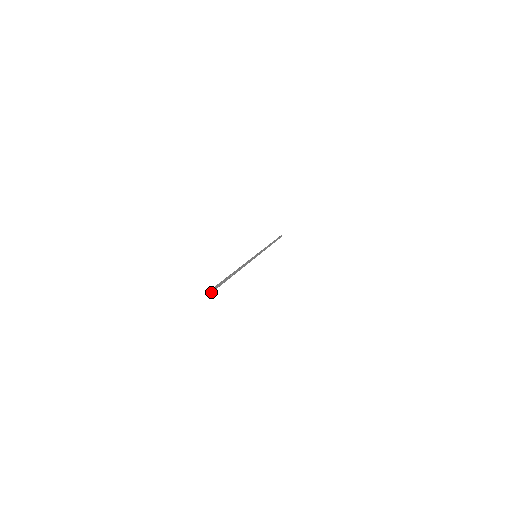
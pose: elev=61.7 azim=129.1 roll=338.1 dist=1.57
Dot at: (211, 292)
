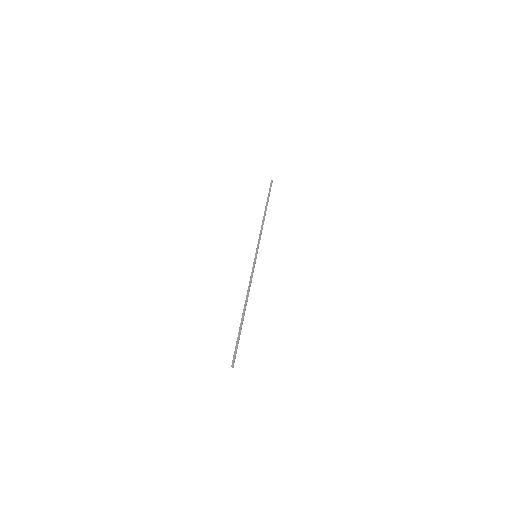
Dot at: (233, 363)
